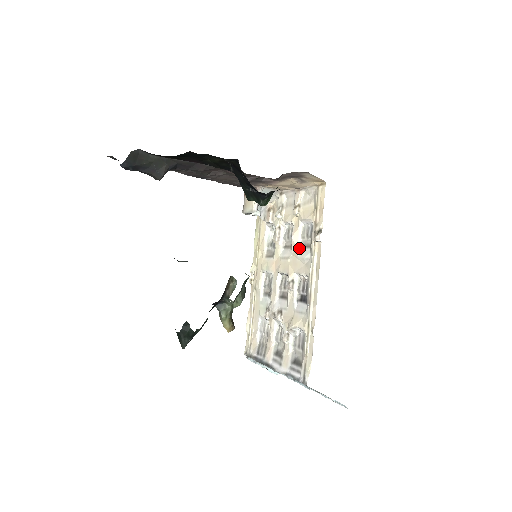
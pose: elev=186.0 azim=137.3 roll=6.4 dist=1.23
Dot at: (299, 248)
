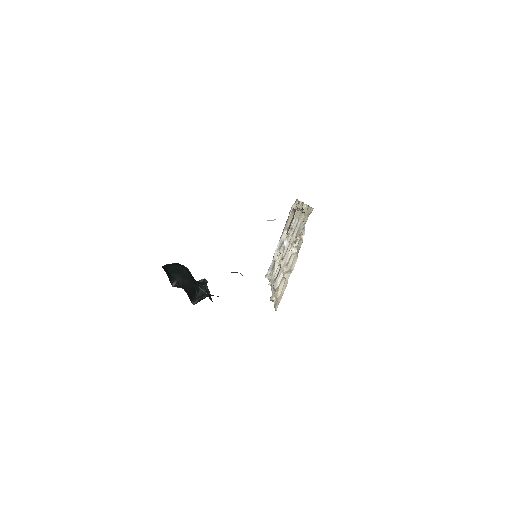
Dot at: occluded
